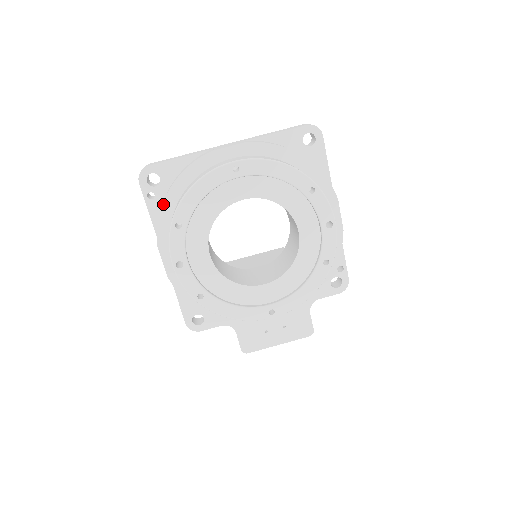
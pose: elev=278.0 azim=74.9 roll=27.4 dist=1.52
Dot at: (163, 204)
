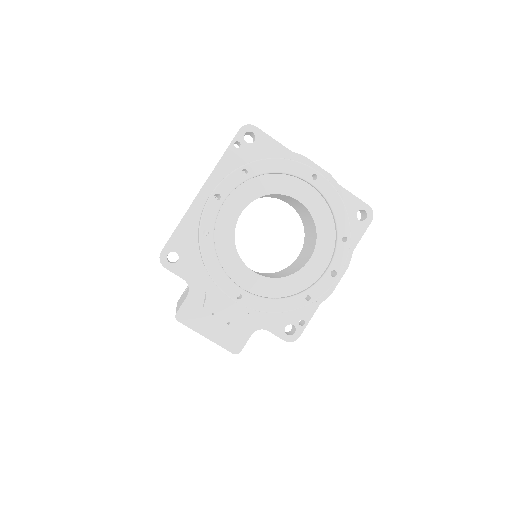
Dot at: (243, 154)
